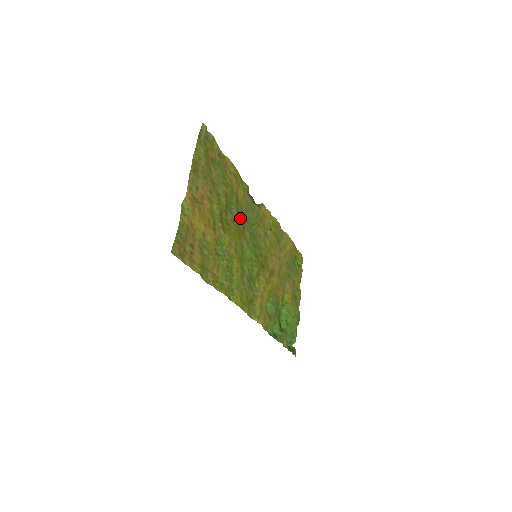
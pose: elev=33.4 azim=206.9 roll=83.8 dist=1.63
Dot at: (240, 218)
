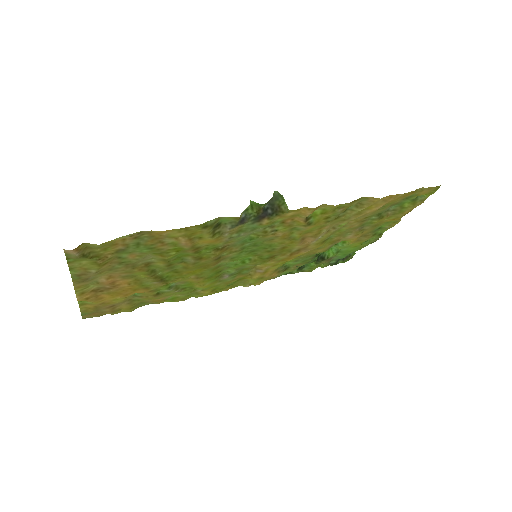
Dot at: (206, 258)
